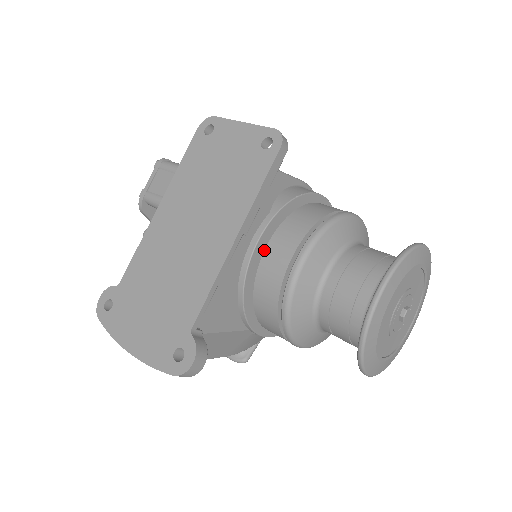
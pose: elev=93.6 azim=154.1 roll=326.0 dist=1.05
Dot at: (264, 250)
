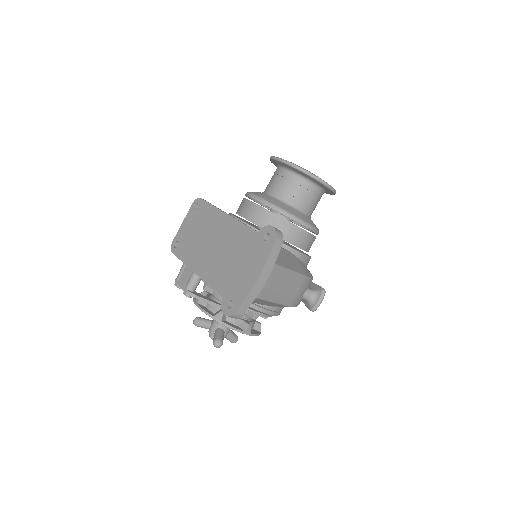
Dot at: occluded
